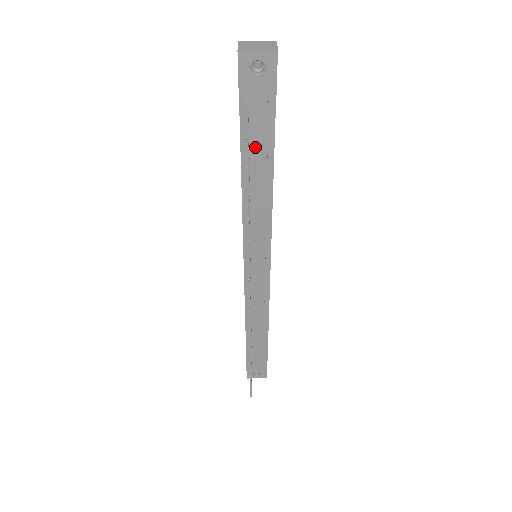
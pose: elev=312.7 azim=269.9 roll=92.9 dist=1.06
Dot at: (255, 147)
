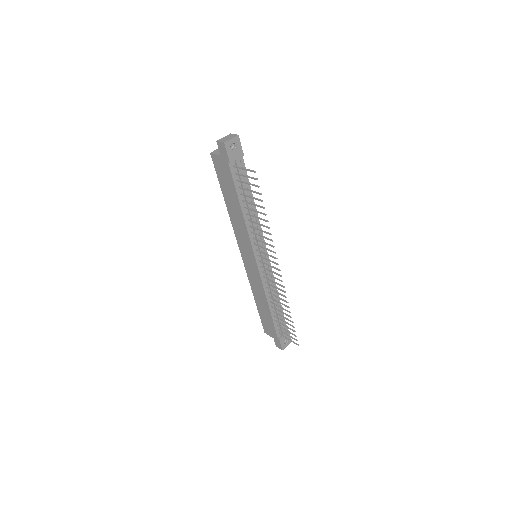
Dot at: (243, 186)
